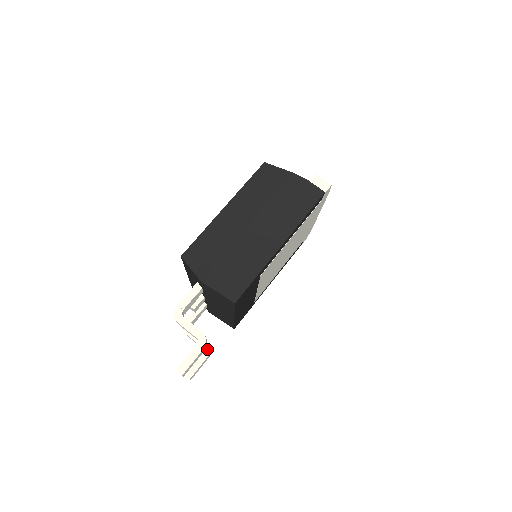
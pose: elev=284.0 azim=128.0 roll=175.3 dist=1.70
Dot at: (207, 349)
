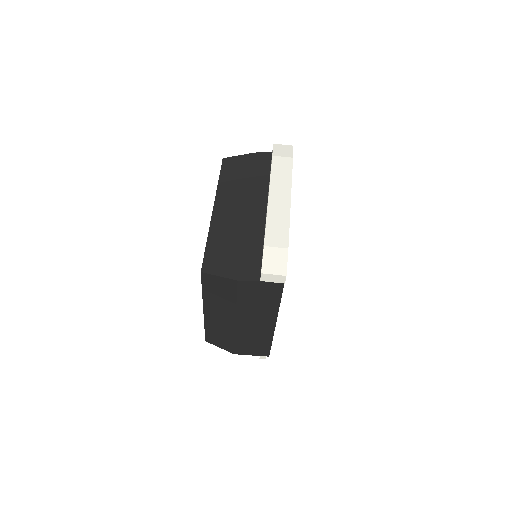
Dot at: occluded
